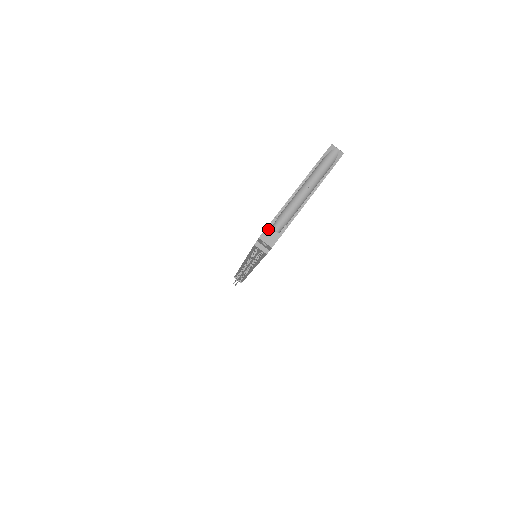
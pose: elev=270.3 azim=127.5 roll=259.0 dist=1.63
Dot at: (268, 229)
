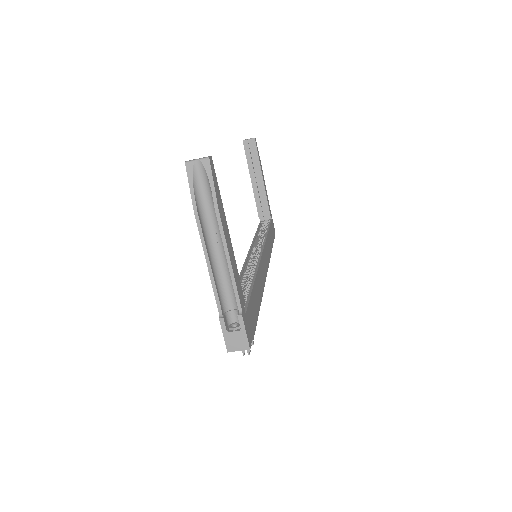
Dot at: (226, 336)
